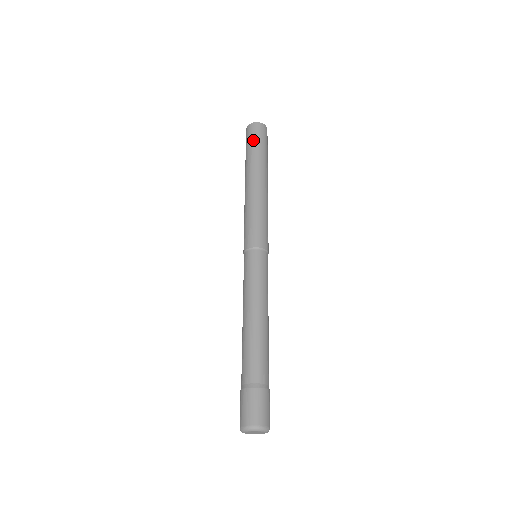
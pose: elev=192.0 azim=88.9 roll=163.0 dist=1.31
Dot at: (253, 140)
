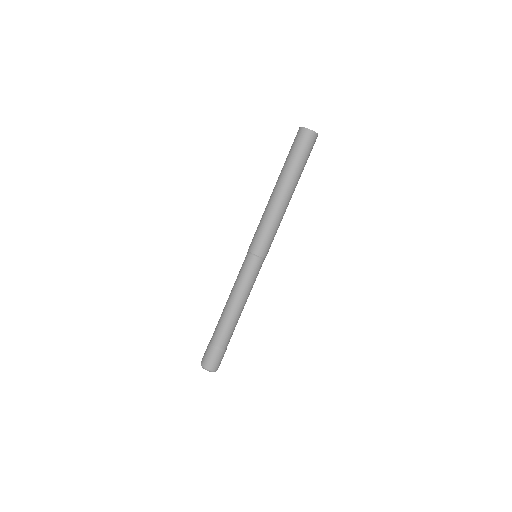
Dot at: (292, 148)
